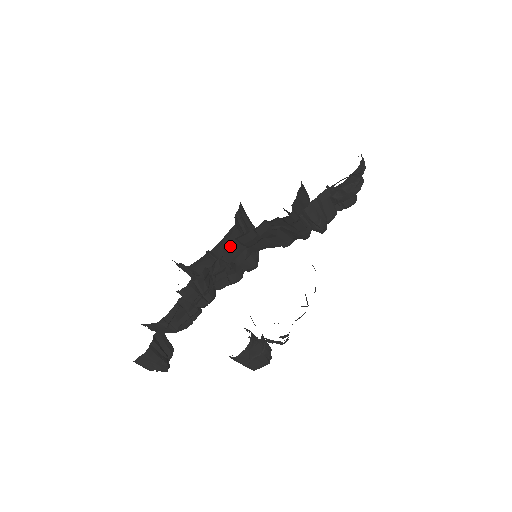
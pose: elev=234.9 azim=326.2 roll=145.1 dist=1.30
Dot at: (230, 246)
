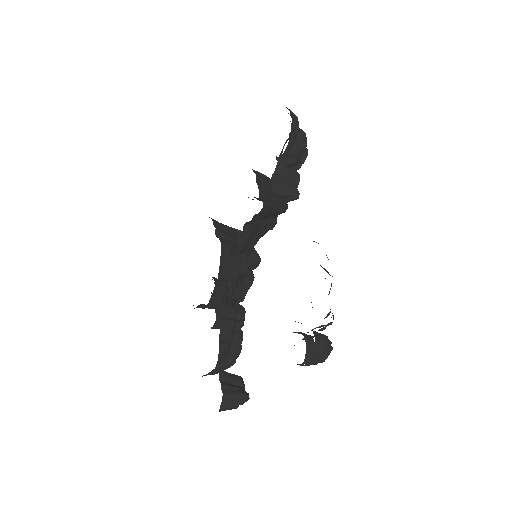
Dot at: (229, 263)
